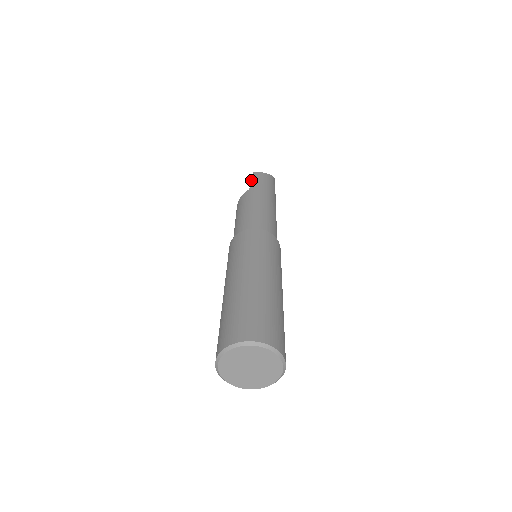
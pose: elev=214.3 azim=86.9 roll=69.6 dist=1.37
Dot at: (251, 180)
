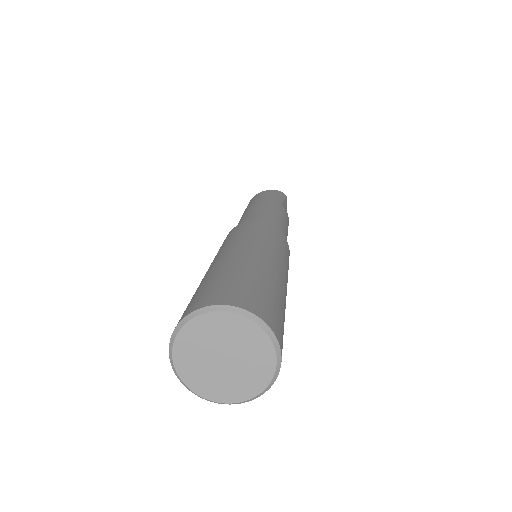
Dot at: occluded
